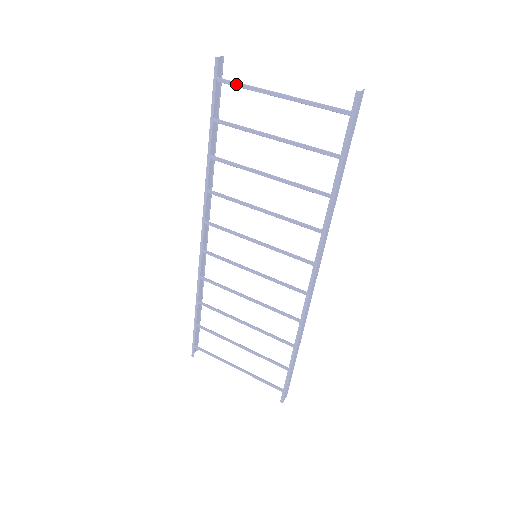
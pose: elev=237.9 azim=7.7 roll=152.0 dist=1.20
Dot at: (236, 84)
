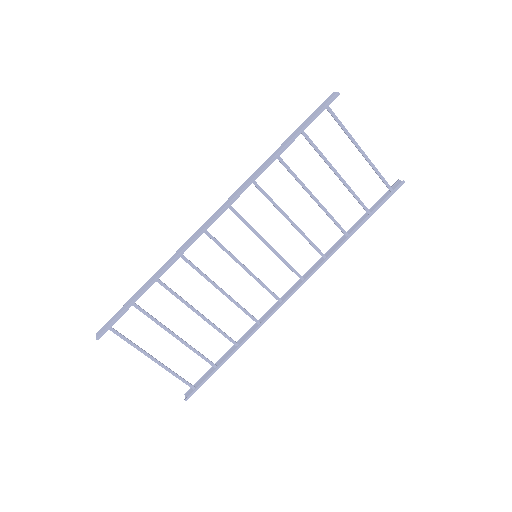
Dot at: (339, 121)
